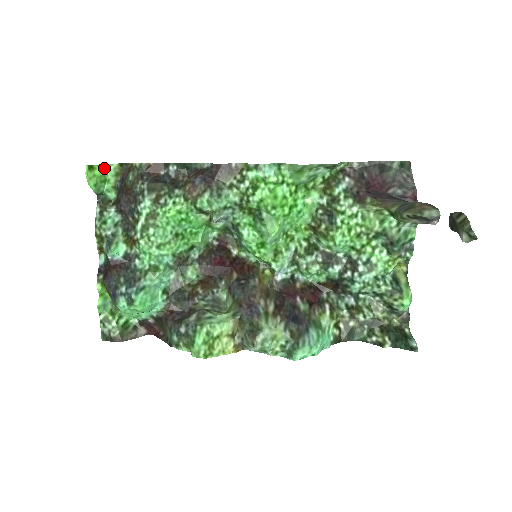
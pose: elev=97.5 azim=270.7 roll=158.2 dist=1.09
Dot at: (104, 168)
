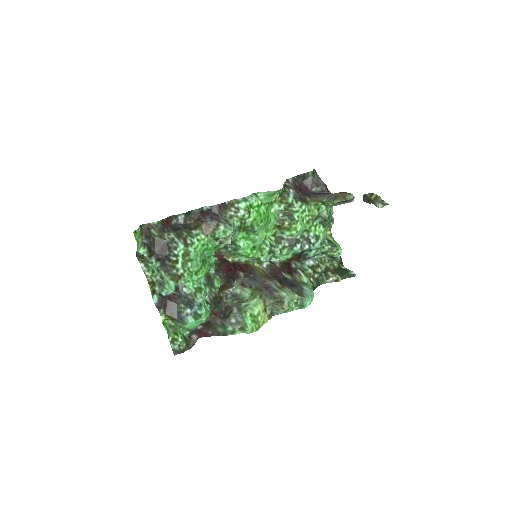
Dot at: (137, 233)
